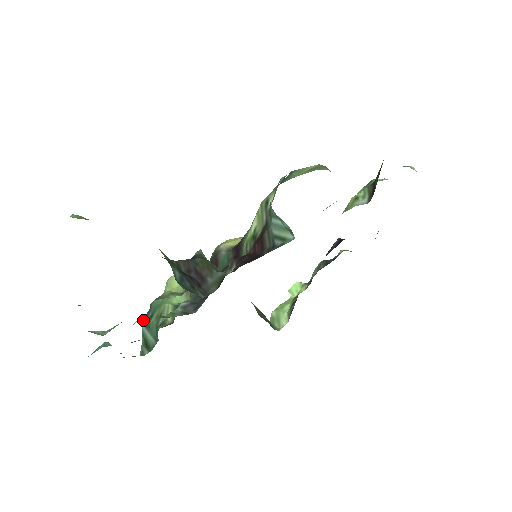
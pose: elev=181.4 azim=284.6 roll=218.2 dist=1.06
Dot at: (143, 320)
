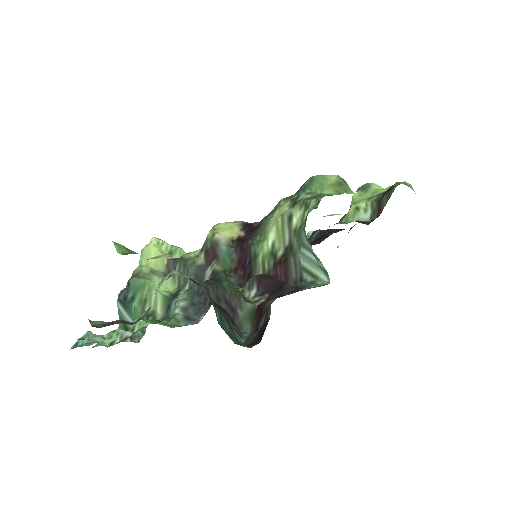
Dot at: (120, 299)
